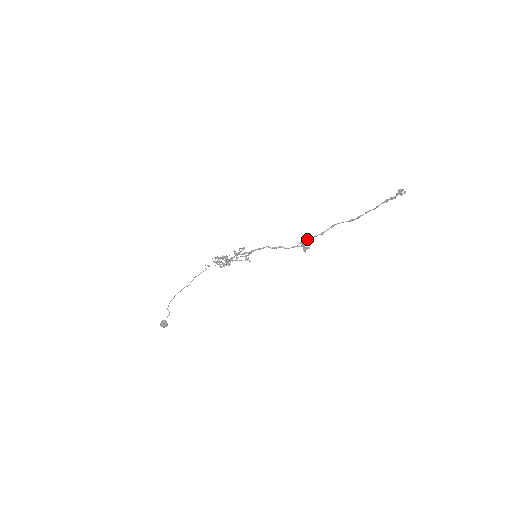
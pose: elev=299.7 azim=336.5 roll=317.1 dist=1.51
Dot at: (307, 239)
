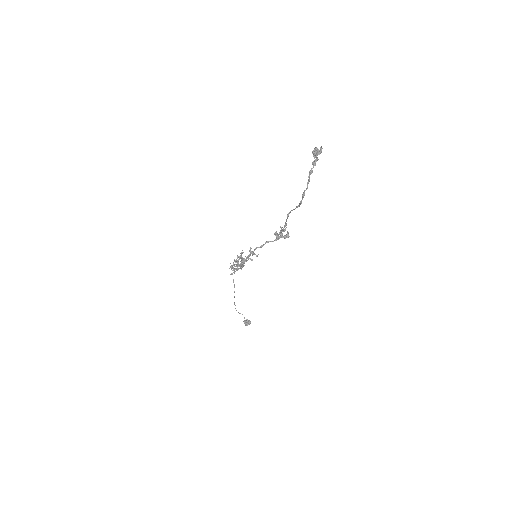
Dot at: (278, 235)
